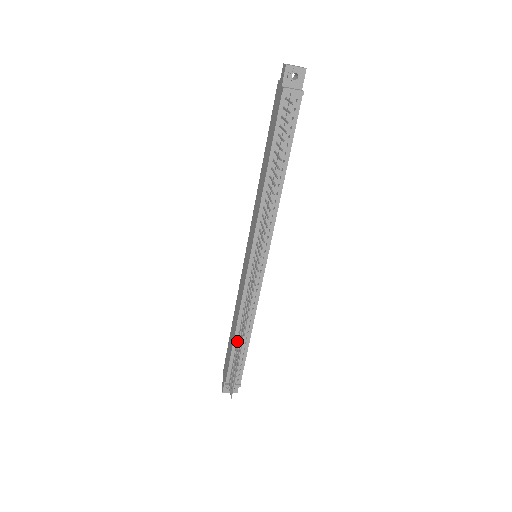
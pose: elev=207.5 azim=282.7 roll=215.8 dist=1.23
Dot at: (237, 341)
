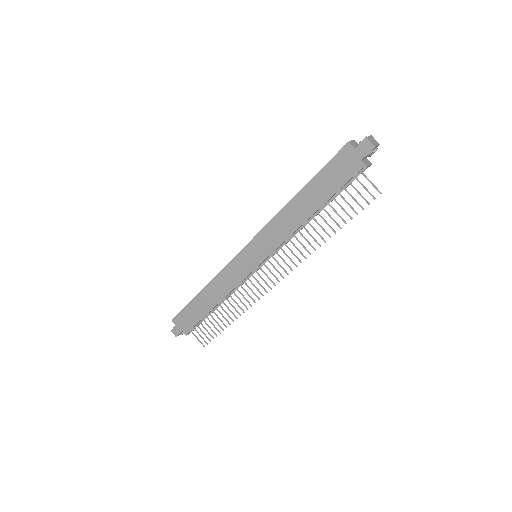
Dot at: (213, 309)
